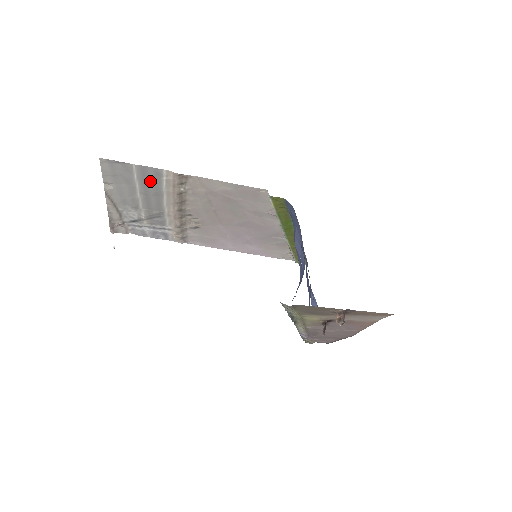
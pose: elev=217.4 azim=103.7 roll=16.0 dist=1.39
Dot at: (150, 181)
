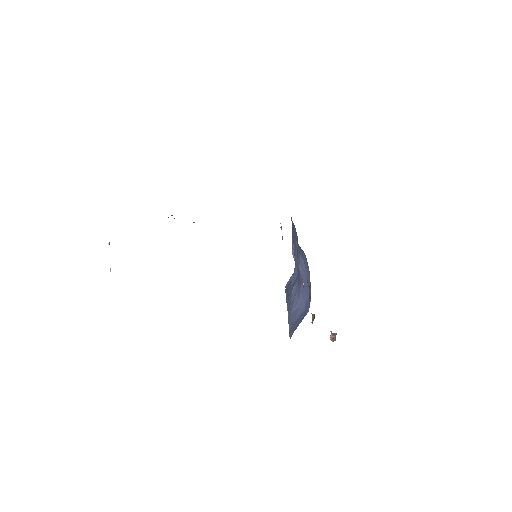
Dot at: occluded
